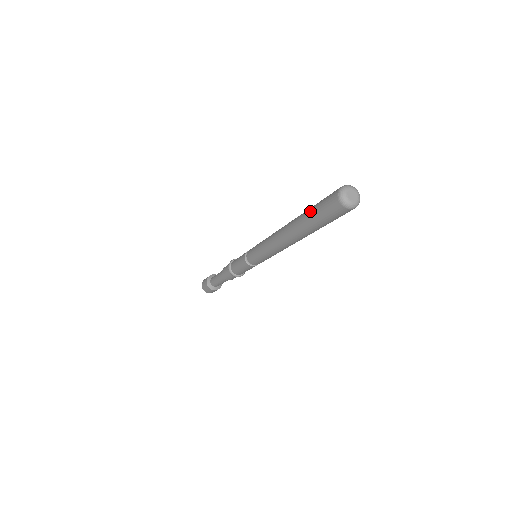
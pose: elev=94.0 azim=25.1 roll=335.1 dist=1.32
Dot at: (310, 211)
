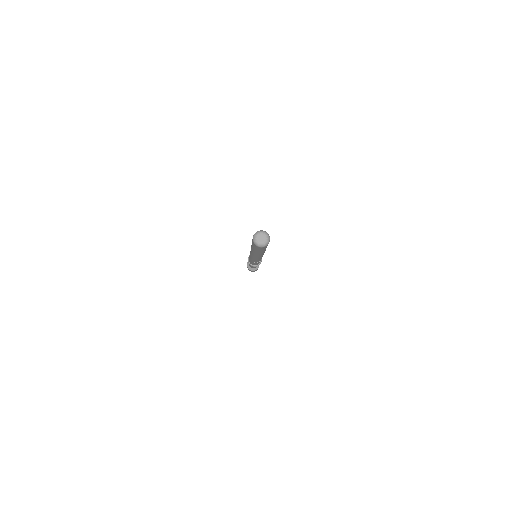
Dot at: (252, 247)
